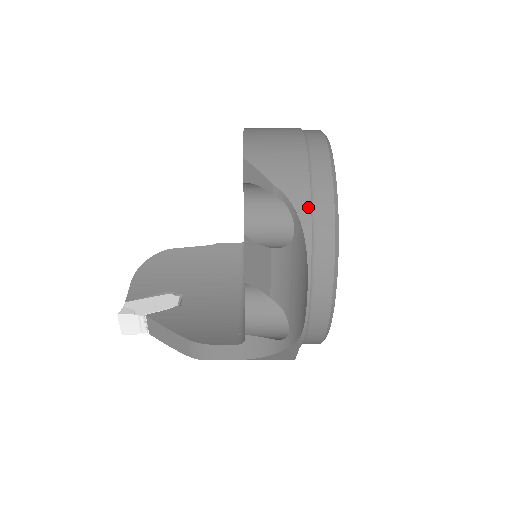
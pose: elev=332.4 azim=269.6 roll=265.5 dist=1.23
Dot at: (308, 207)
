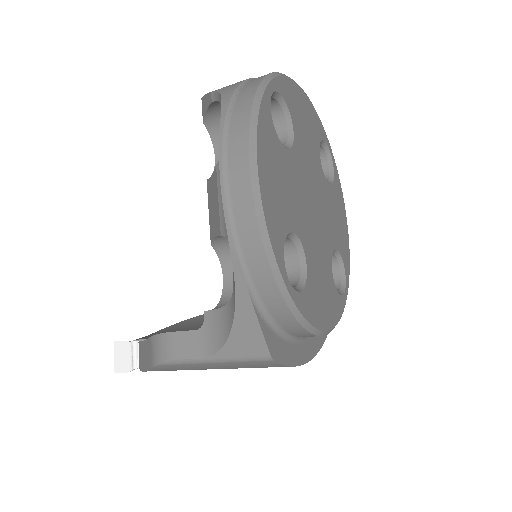
Dot at: (234, 89)
